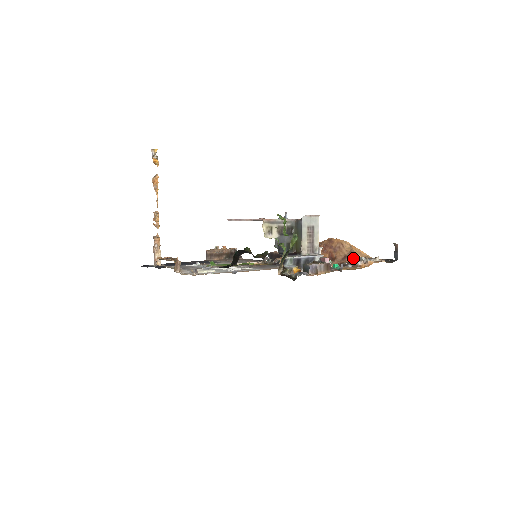
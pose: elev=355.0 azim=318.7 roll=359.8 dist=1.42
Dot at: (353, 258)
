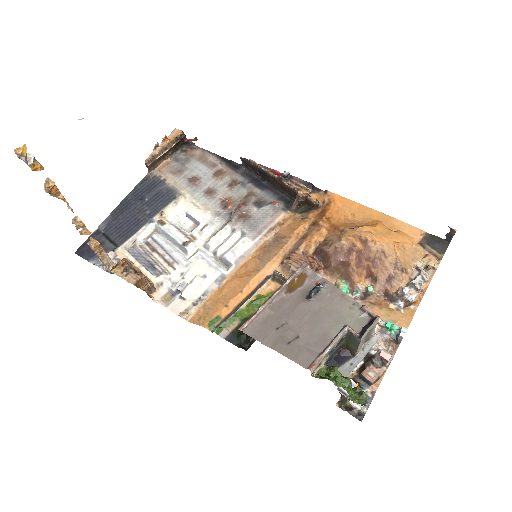
Dot at: (404, 290)
